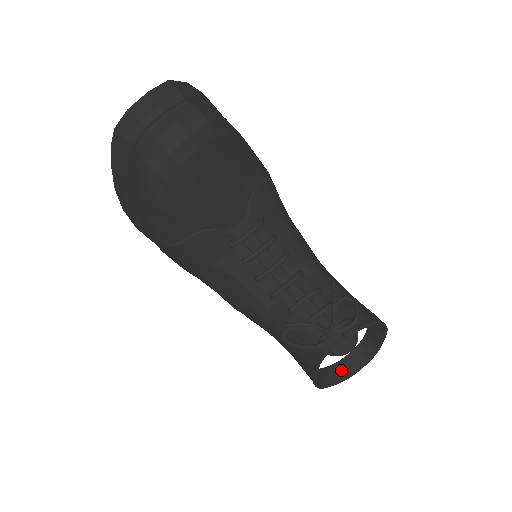
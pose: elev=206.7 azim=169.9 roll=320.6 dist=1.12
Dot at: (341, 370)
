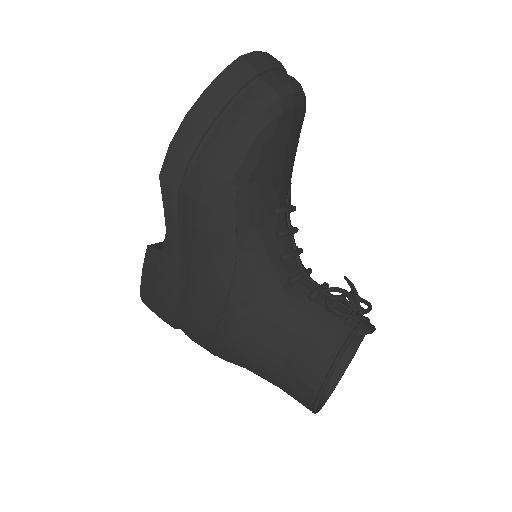
Dot at: occluded
